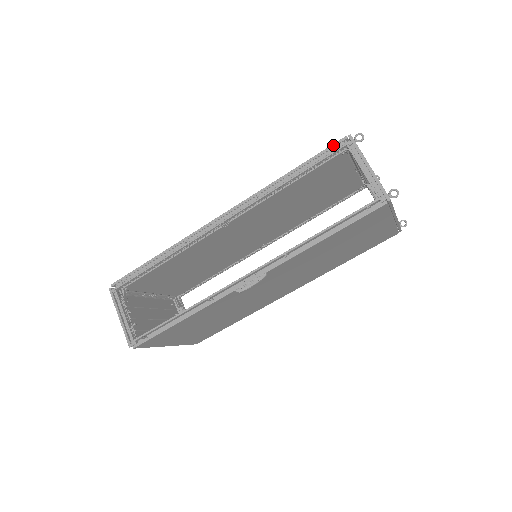
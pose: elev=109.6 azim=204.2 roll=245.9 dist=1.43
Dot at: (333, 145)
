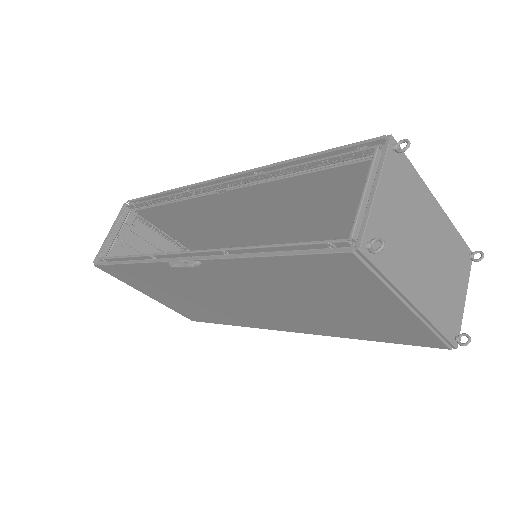
Dot at: (363, 141)
